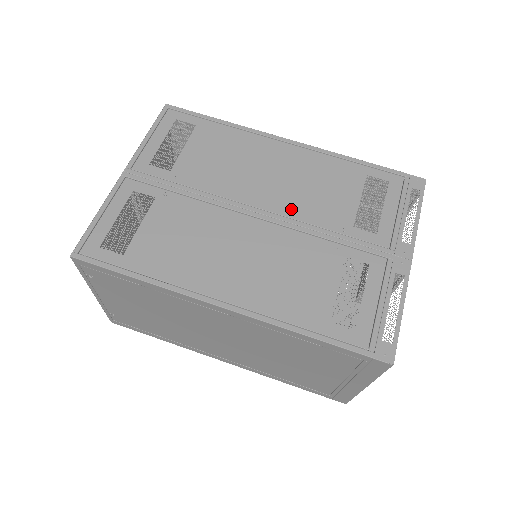
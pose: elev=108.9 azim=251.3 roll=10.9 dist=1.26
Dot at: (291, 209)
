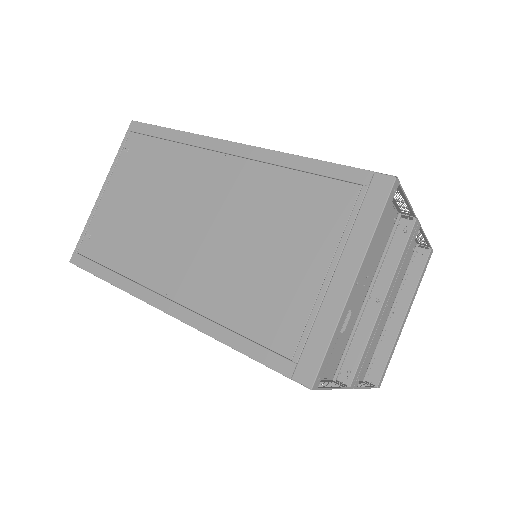
Dot at: occluded
